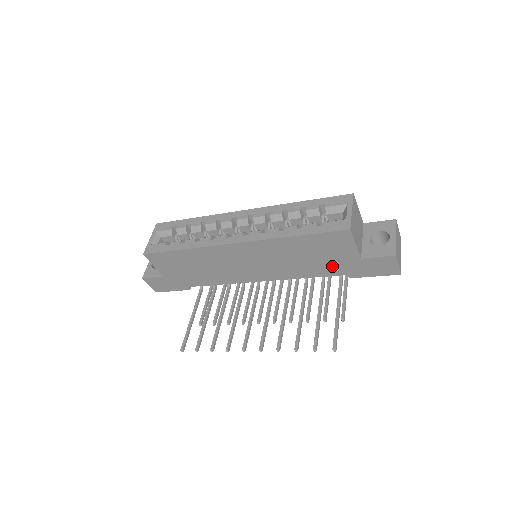
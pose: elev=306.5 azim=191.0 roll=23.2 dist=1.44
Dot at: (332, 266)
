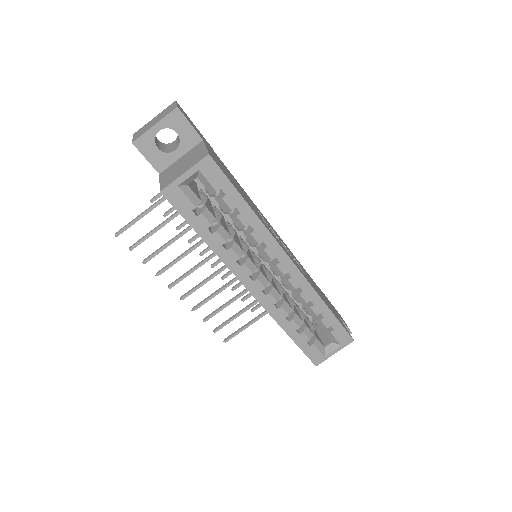
Dot at: occluded
